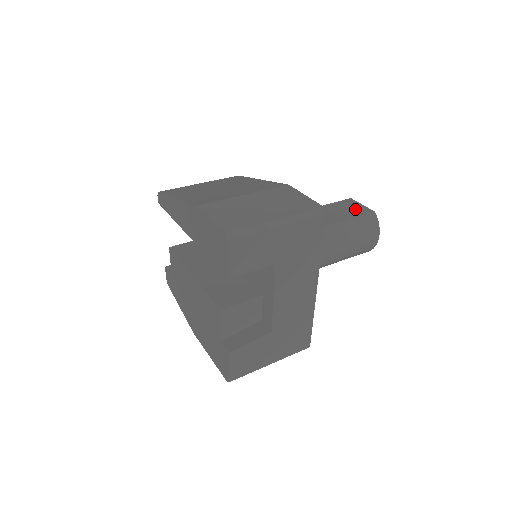
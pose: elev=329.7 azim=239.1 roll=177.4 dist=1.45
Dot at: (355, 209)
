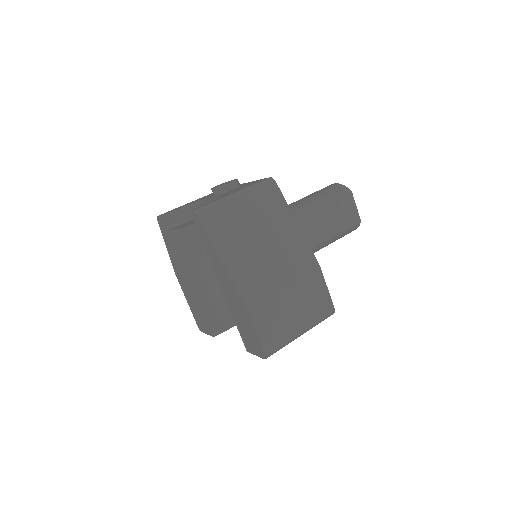
Dot at: (349, 215)
